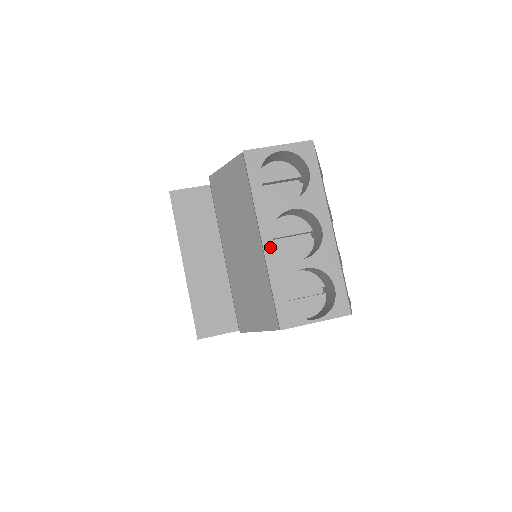
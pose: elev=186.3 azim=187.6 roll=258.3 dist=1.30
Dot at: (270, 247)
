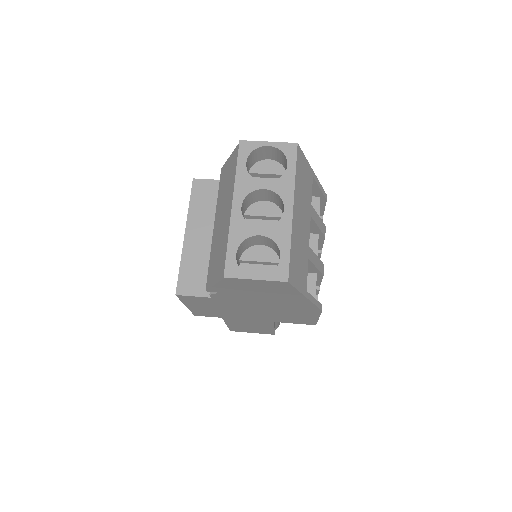
Dot at: (237, 213)
